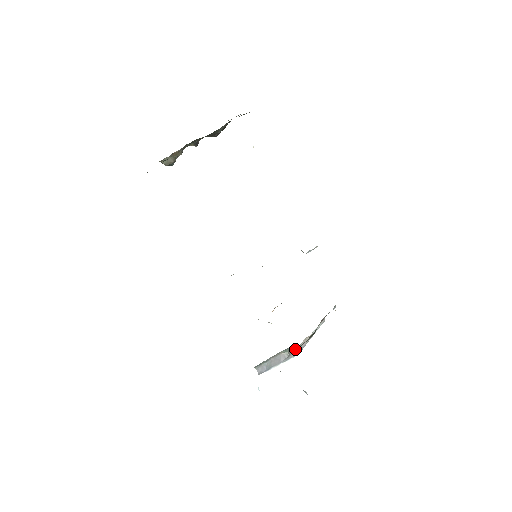
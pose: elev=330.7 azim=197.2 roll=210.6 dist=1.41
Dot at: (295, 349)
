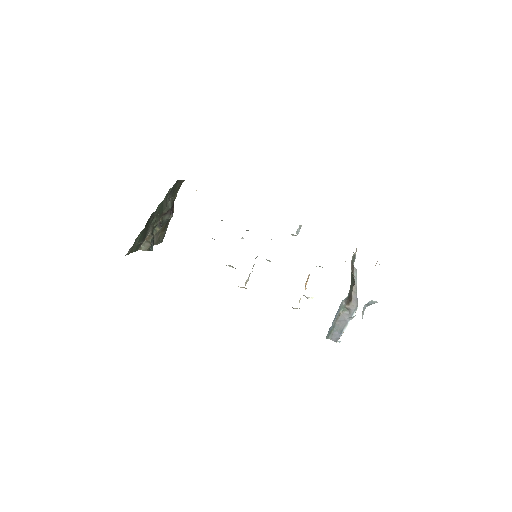
Dot at: (351, 304)
